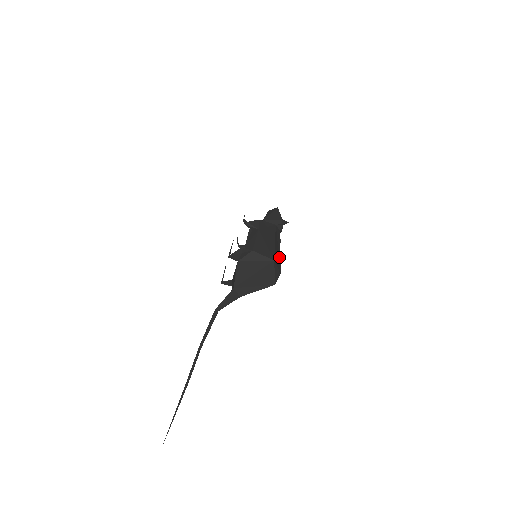
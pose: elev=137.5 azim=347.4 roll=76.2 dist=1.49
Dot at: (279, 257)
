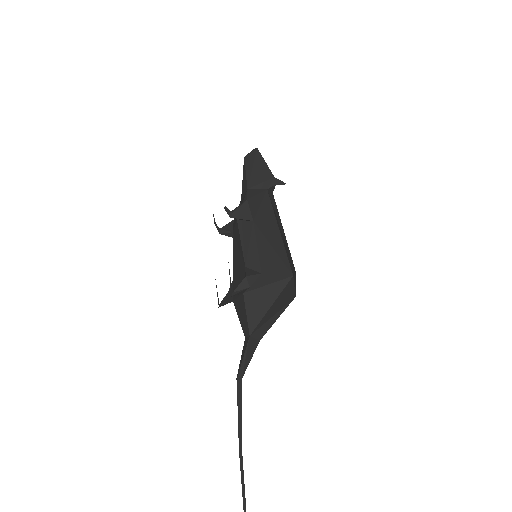
Dot at: (287, 246)
